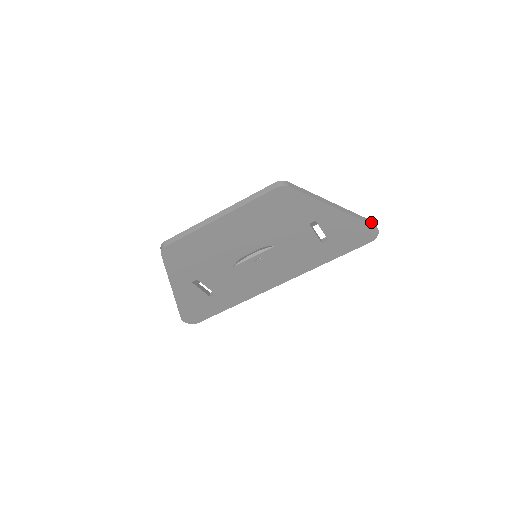
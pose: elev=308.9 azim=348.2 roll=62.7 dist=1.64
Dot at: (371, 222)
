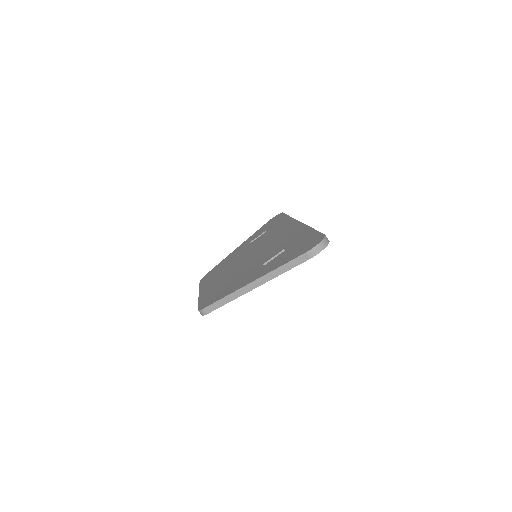
Dot at: (303, 257)
